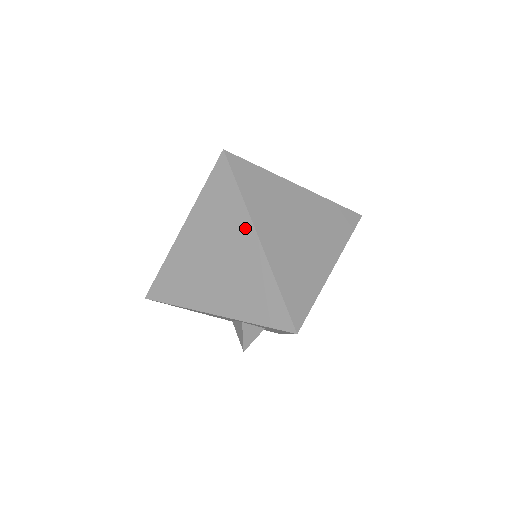
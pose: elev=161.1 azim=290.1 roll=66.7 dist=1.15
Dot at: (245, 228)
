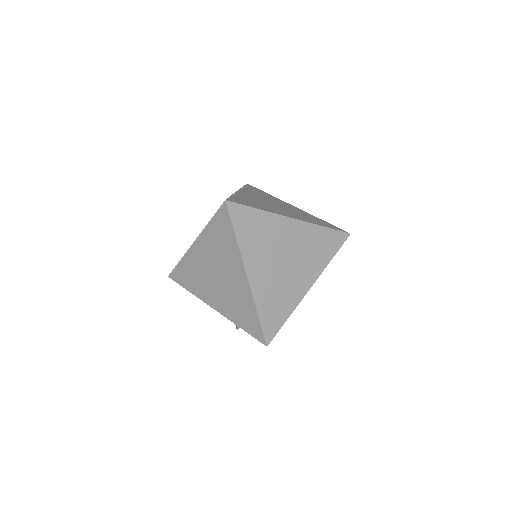
Dot at: (238, 265)
